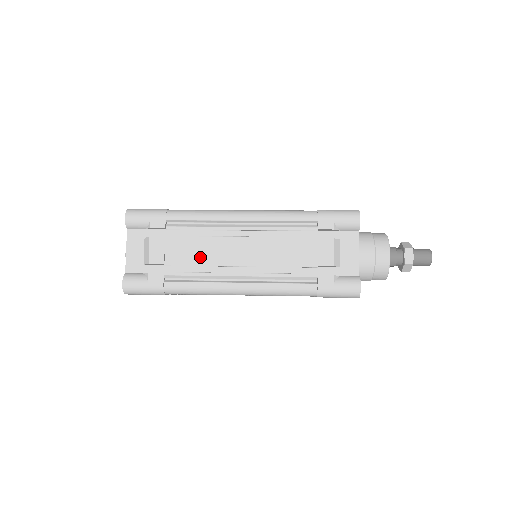
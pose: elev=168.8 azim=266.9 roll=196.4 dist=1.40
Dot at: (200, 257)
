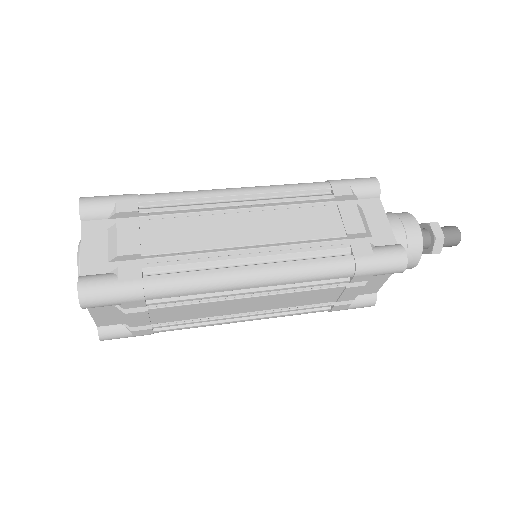
Dot at: (192, 240)
